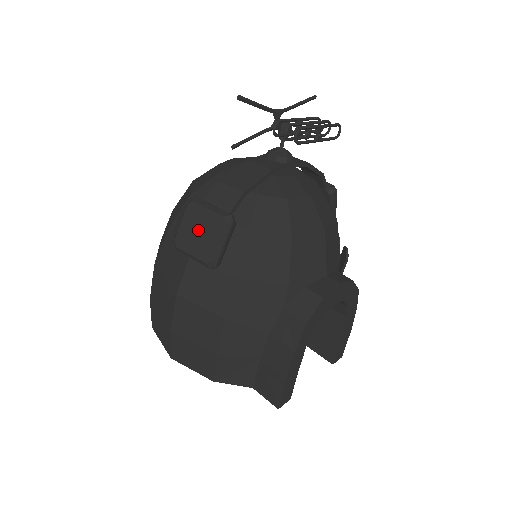
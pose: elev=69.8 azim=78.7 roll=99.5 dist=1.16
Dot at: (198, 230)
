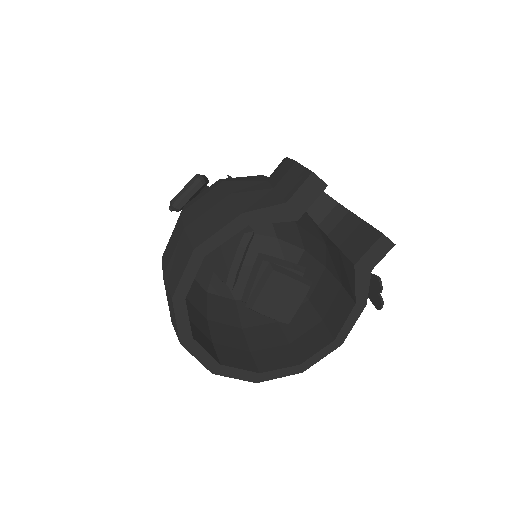
Dot at: occluded
